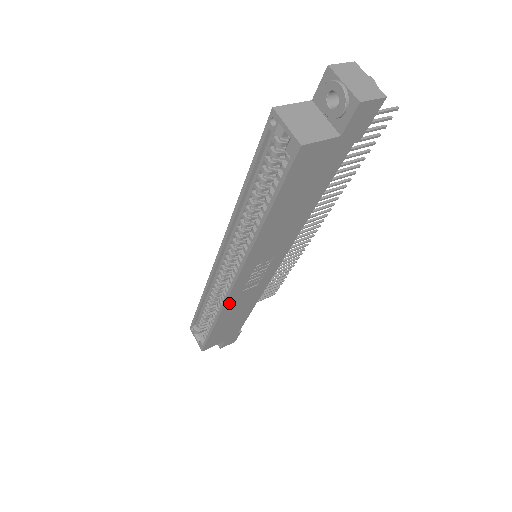
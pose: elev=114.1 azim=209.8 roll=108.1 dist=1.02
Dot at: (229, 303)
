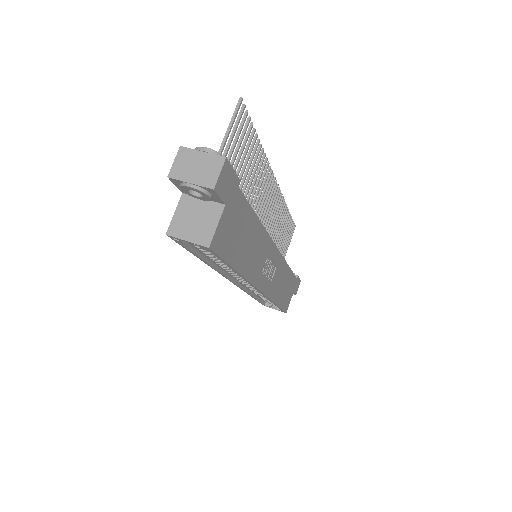
Dot at: (271, 294)
